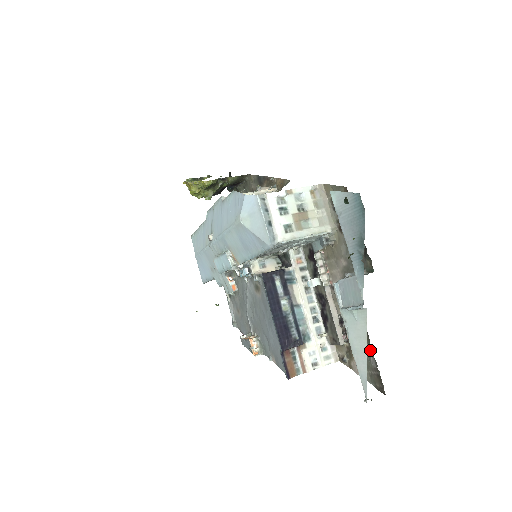
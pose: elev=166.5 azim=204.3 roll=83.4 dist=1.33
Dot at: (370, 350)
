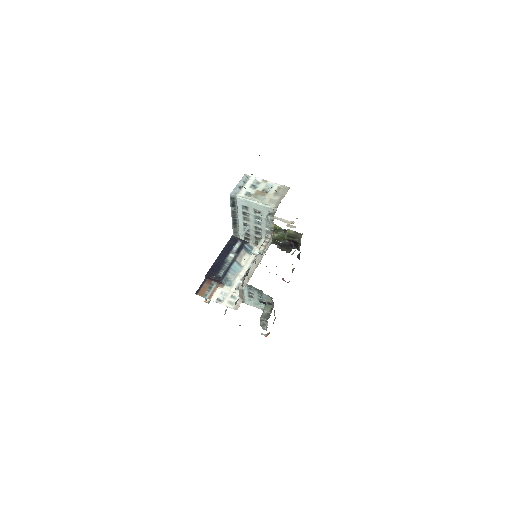
Dot at: occluded
